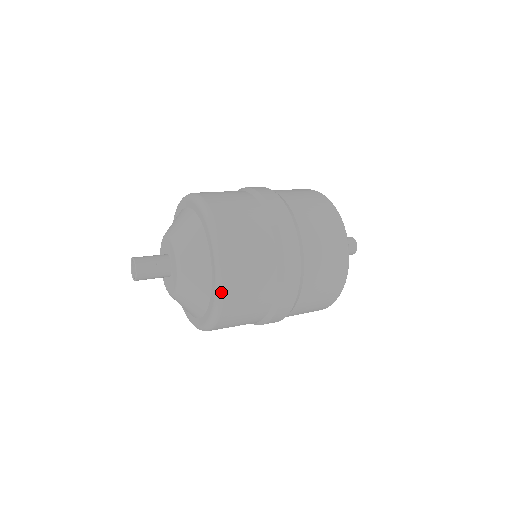
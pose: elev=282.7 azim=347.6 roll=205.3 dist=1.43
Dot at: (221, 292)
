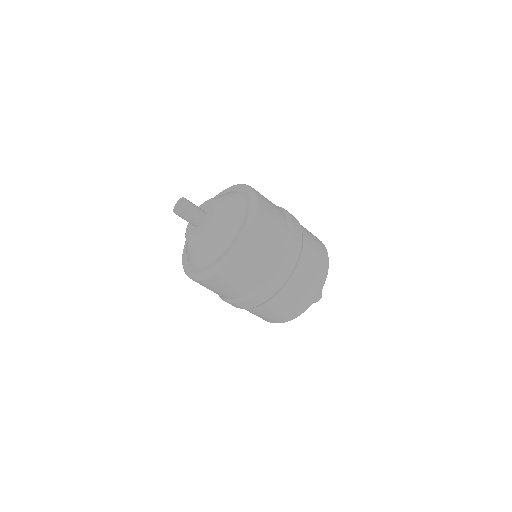
Dot at: (198, 279)
